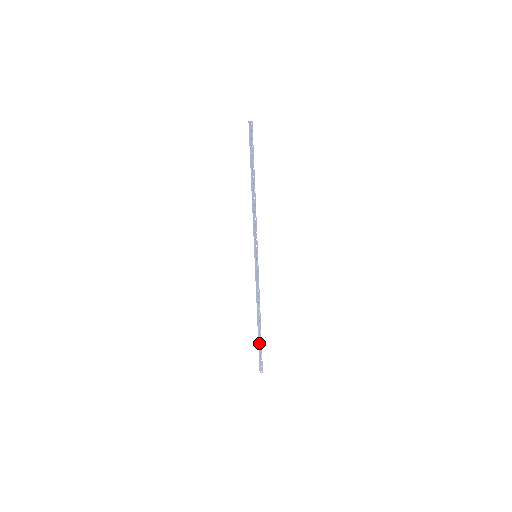
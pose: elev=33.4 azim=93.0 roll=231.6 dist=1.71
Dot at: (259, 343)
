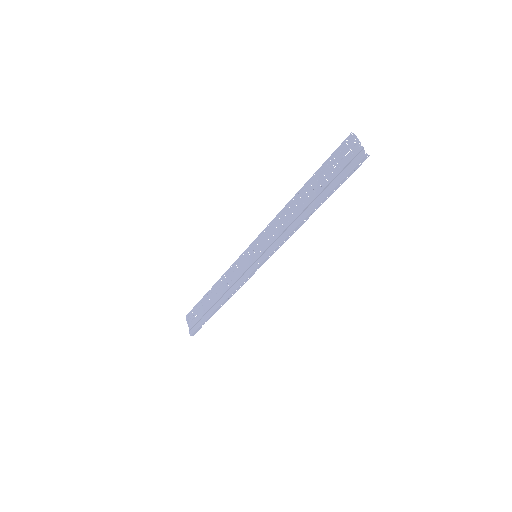
Dot at: (208, 319)
